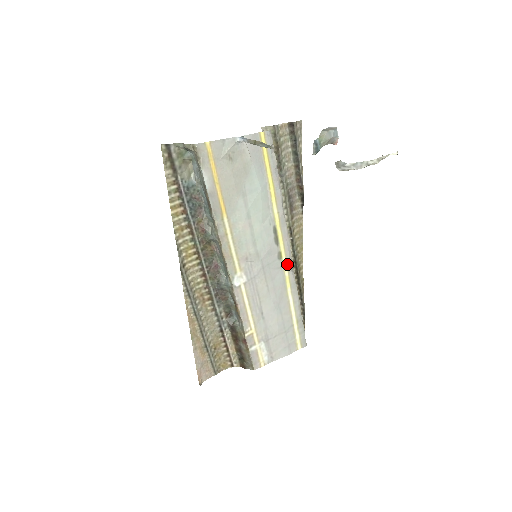
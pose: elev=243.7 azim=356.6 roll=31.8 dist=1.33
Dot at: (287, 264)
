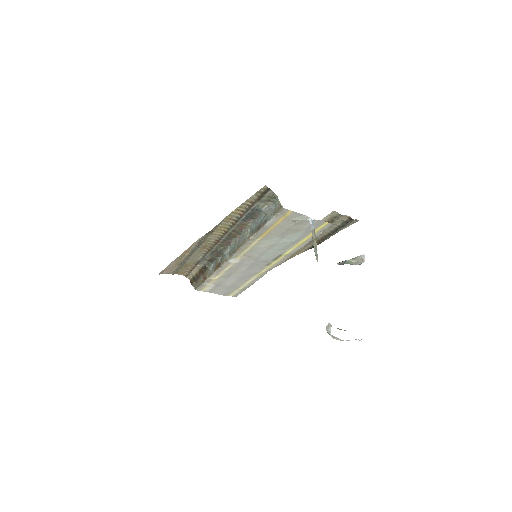
Dot at: (268, 269)
